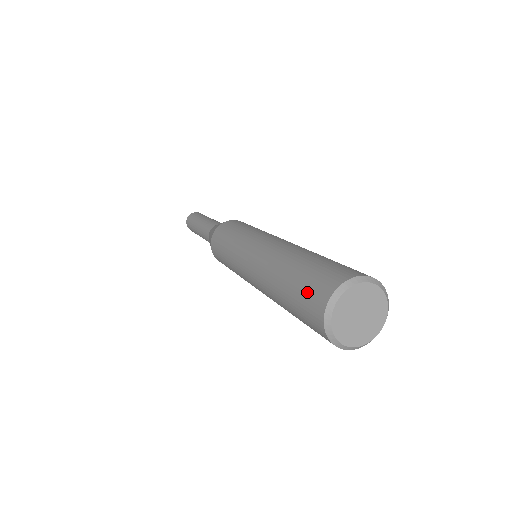
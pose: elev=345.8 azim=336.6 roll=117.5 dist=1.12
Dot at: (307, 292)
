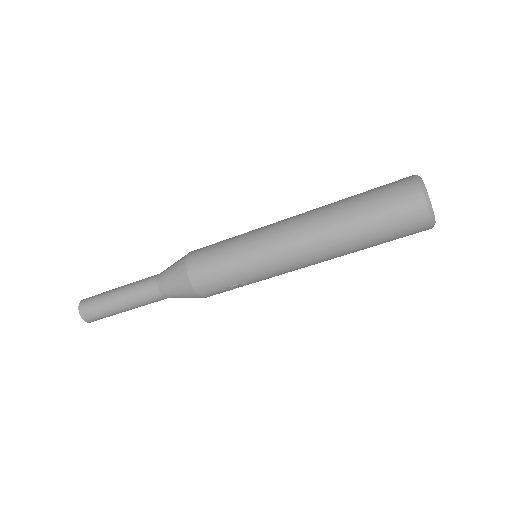
Dot at: occluded
